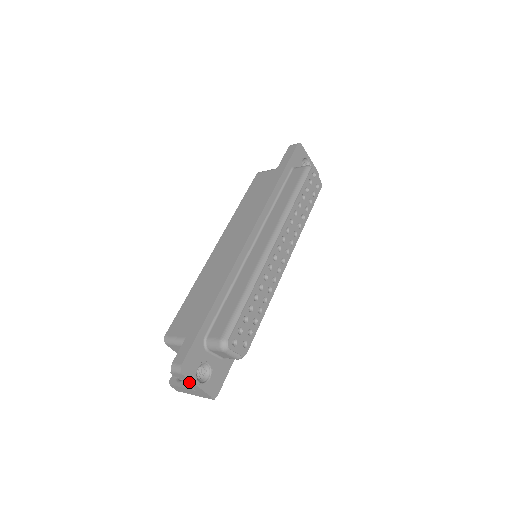
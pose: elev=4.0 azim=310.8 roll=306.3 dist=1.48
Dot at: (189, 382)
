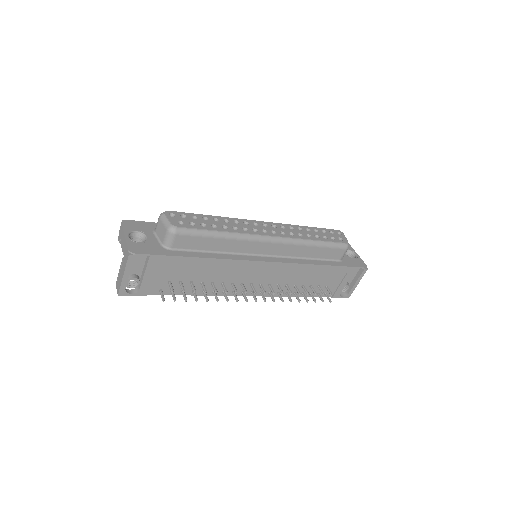
Dot at: (123, 236)
